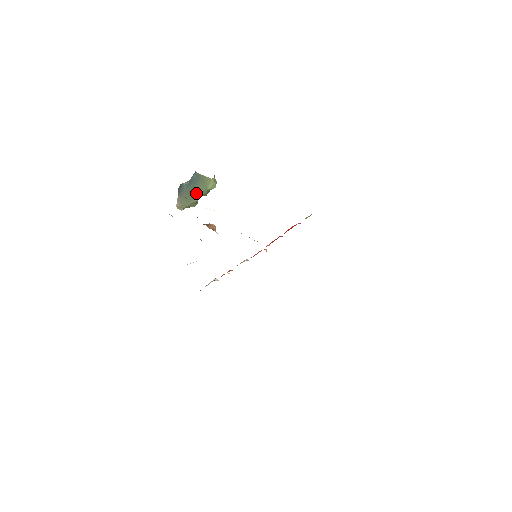
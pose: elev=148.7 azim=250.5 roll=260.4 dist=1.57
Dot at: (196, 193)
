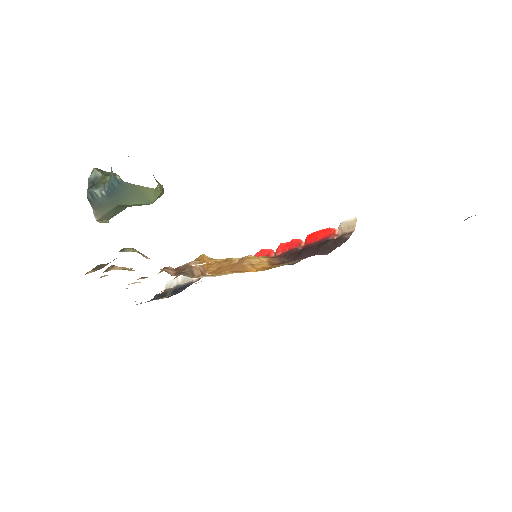
Dot at: (129, 205)
